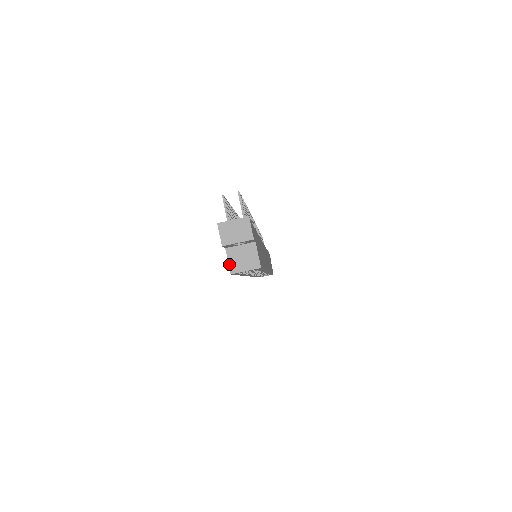
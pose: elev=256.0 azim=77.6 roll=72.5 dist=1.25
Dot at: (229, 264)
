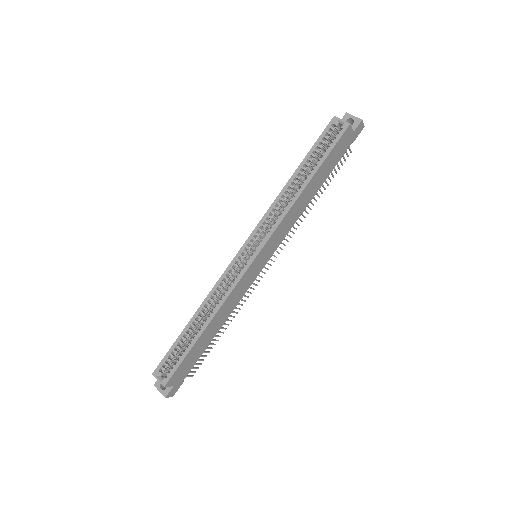
Dot at: occluded
